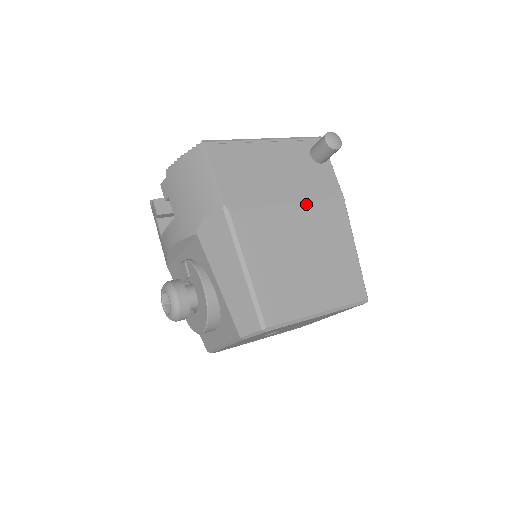
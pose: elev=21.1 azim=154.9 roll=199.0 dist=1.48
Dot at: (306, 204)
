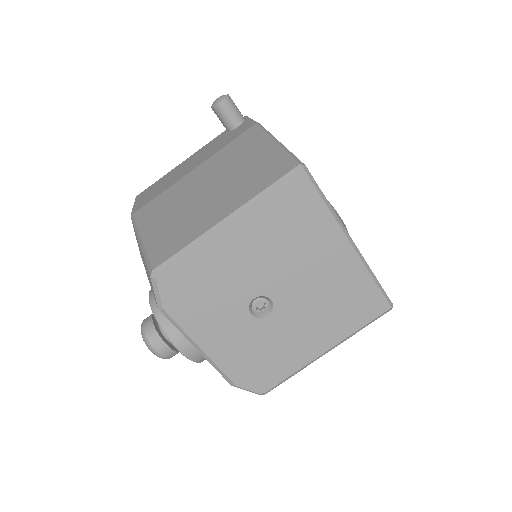
Dot at: (211, 158)
